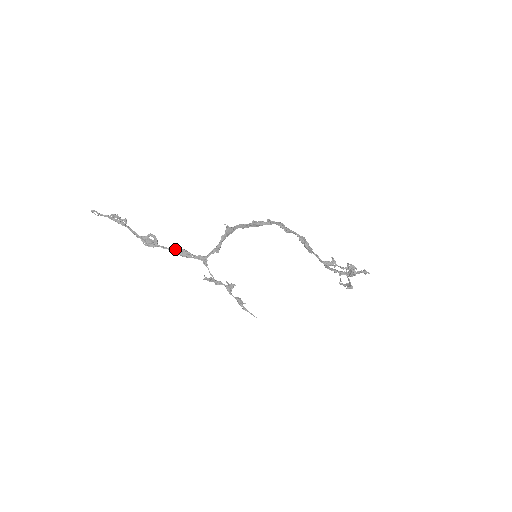
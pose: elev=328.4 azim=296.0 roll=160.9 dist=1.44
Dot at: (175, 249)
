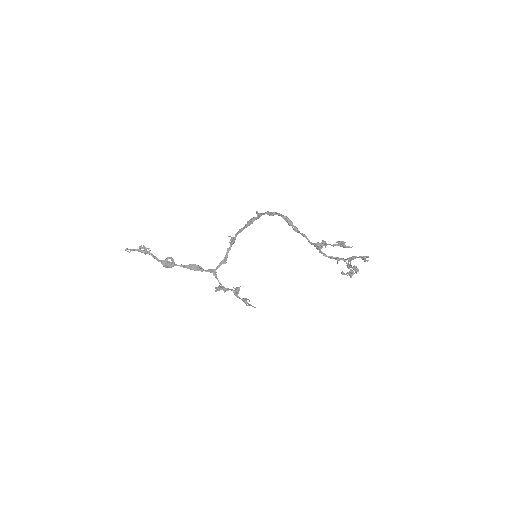
Dot at: (188, 265)
